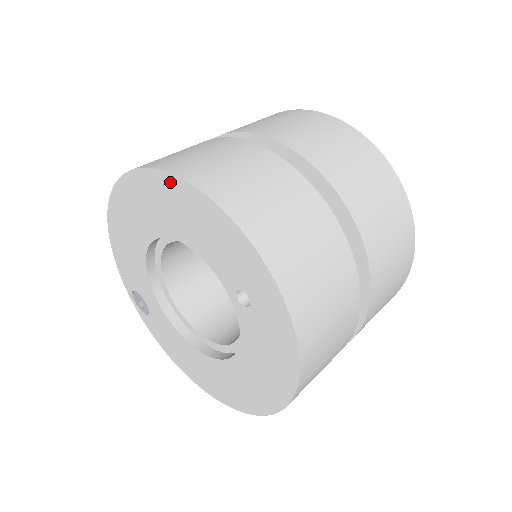
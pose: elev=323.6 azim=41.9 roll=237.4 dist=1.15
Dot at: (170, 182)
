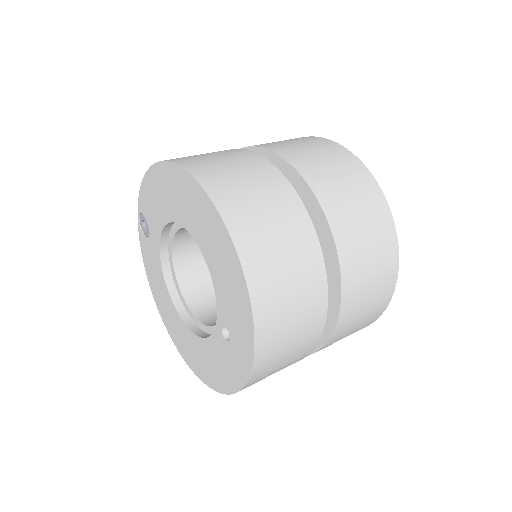
Dot at: (224, 234)
